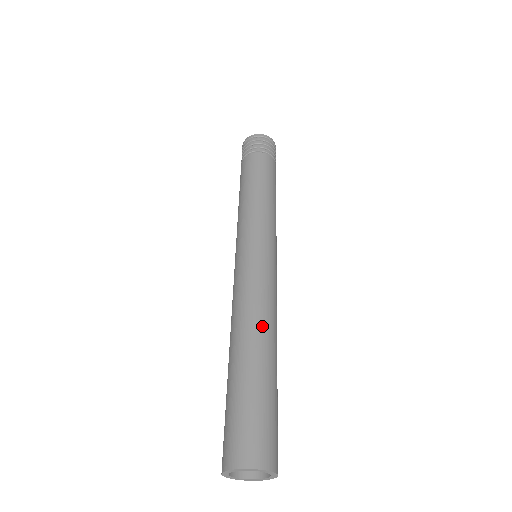
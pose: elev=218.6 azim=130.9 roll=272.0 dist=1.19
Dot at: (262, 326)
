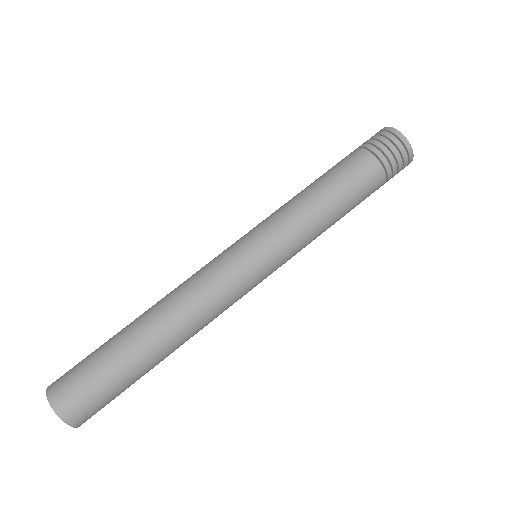
Dot at: (179, 329)
